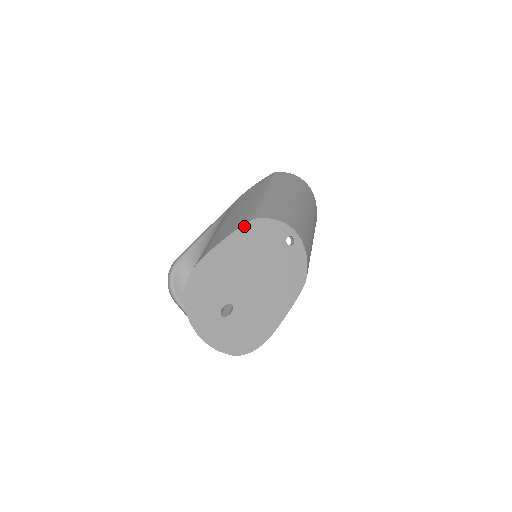
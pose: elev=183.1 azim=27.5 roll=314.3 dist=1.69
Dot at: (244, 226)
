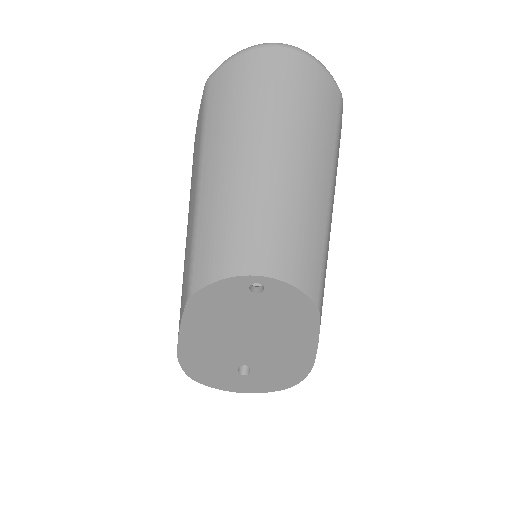
Dot at: (186, 310)
